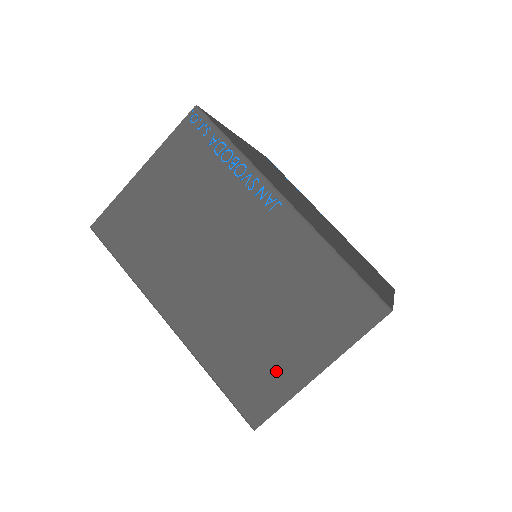
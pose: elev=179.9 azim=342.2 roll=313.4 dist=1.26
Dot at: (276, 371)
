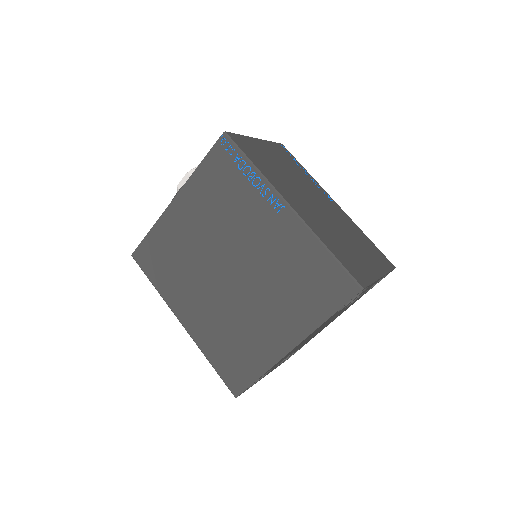
Dot at: (361, 264)
